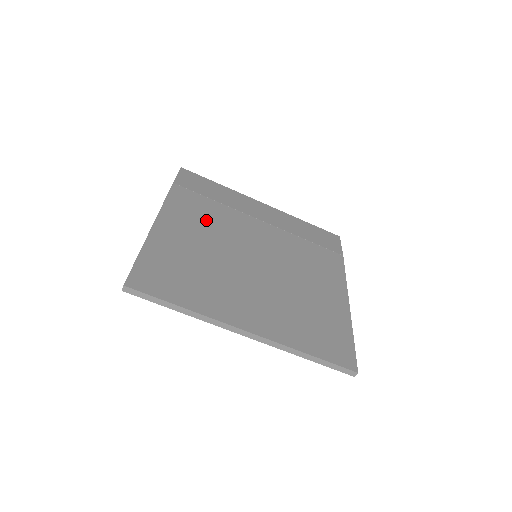
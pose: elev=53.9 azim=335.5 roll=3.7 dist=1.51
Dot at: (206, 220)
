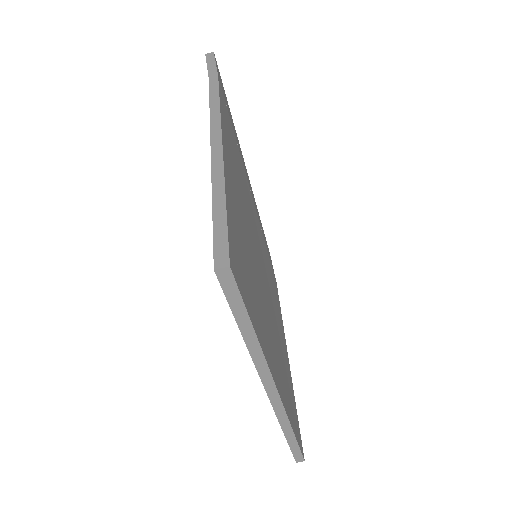
Dot at: (239, 171)
